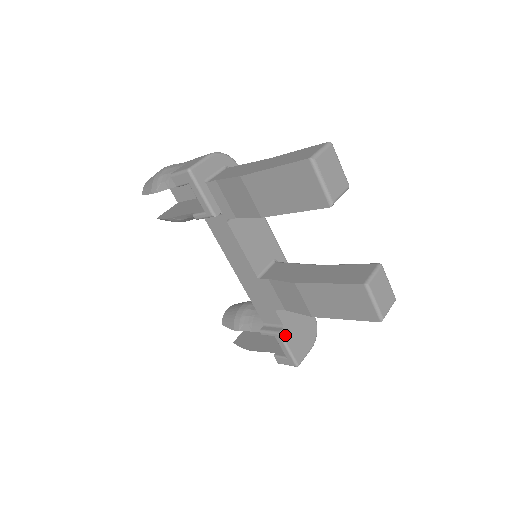
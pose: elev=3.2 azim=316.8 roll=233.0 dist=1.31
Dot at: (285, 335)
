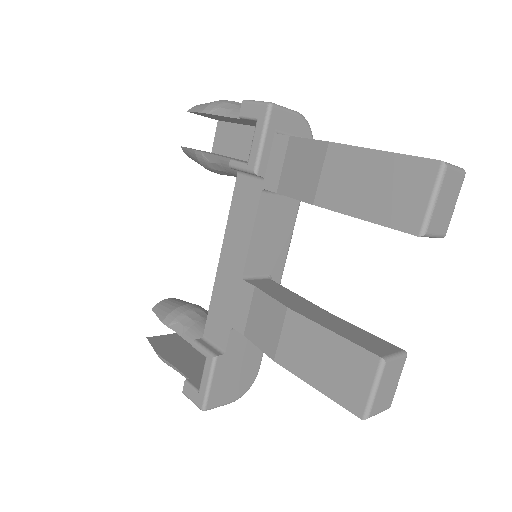
Dot at: (219, 364)
